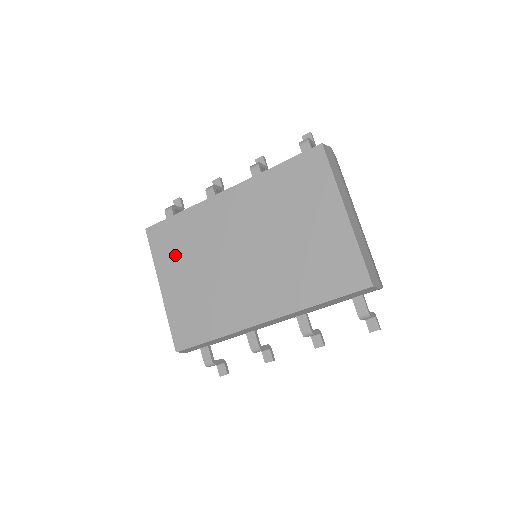
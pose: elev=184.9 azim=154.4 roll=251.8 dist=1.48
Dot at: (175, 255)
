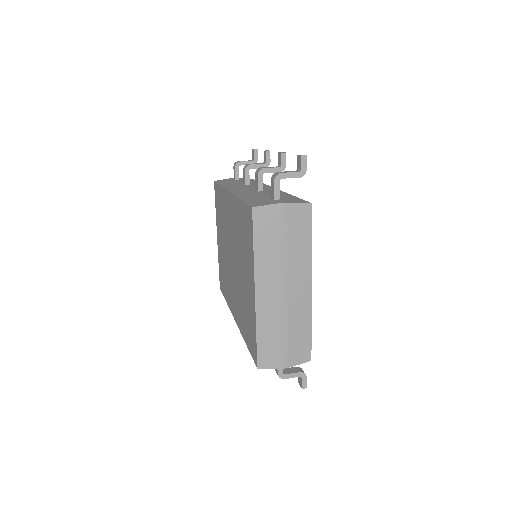
Dot at: (219, 219)
